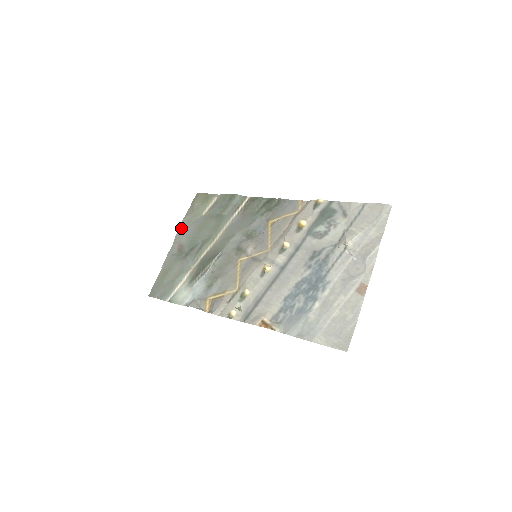
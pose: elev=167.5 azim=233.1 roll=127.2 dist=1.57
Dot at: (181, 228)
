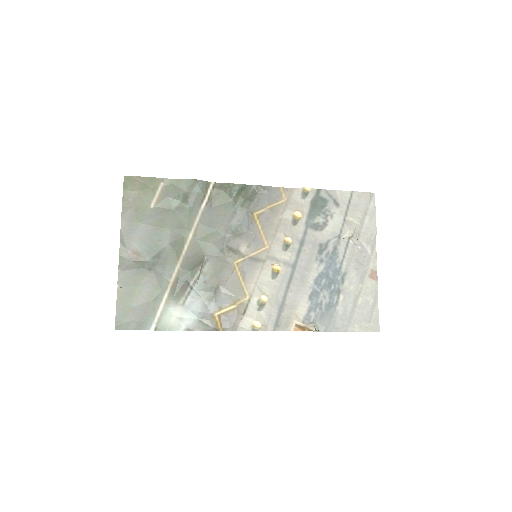
Dot at: (124, 229)
